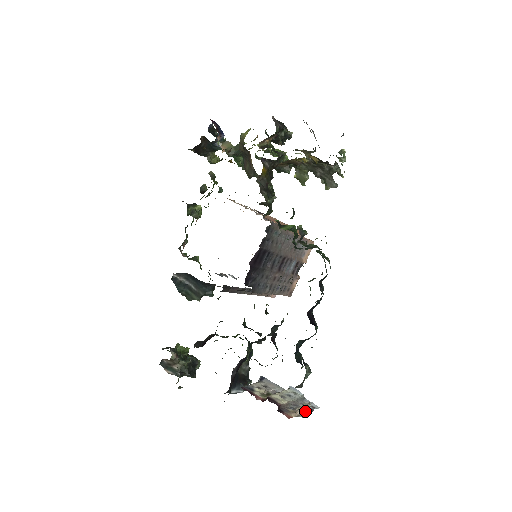
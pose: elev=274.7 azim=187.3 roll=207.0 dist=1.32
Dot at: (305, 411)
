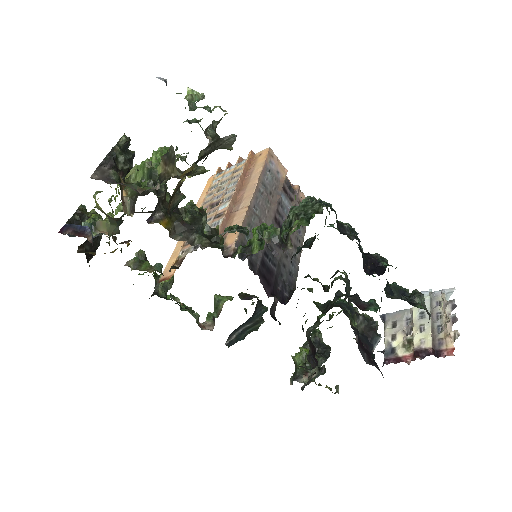
Dot at: (452, 320)
